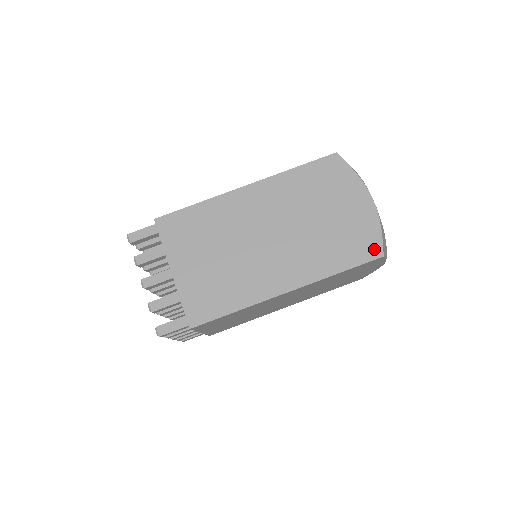
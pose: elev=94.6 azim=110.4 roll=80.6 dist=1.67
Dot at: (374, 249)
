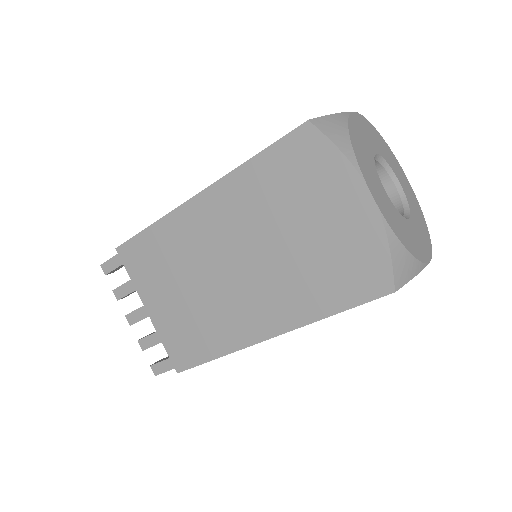
Dot at: (379, 281)
